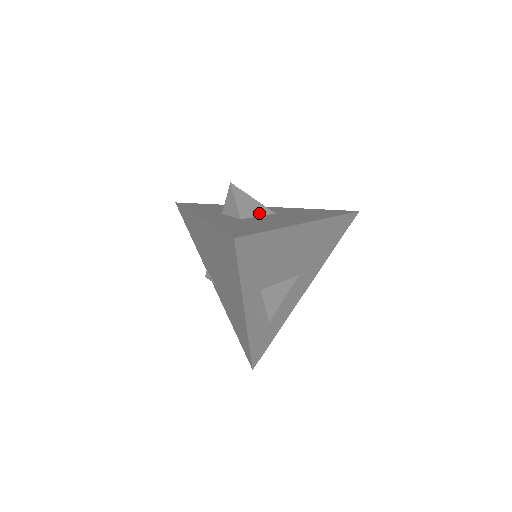
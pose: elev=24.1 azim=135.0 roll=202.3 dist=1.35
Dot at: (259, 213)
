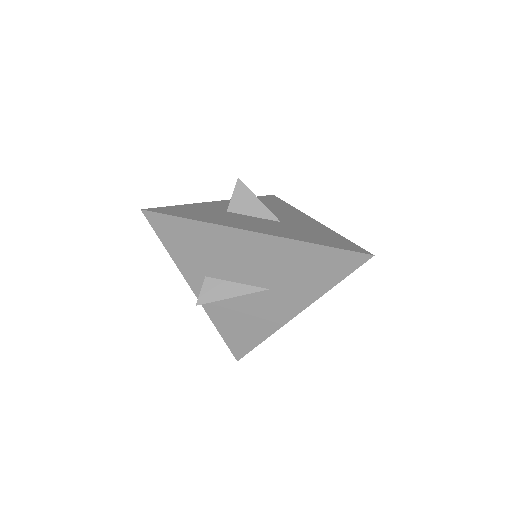
Dot at: (256, 214)
